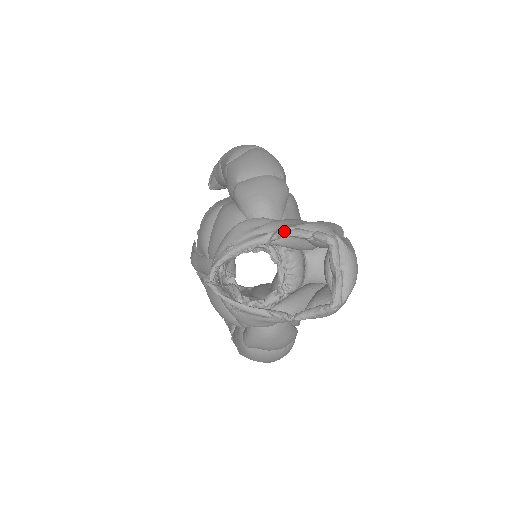
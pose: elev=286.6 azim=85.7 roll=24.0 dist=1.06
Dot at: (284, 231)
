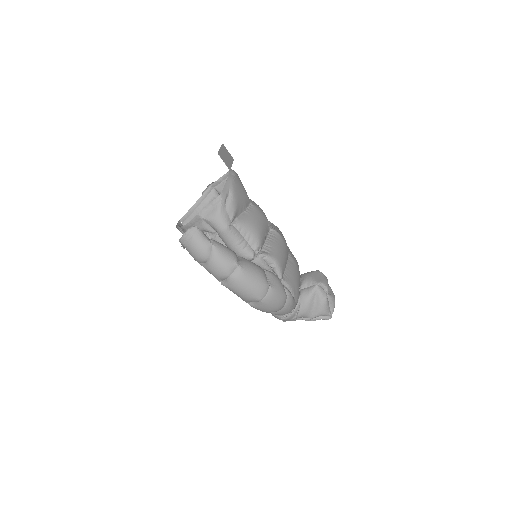
Dot at: (309, 320)
